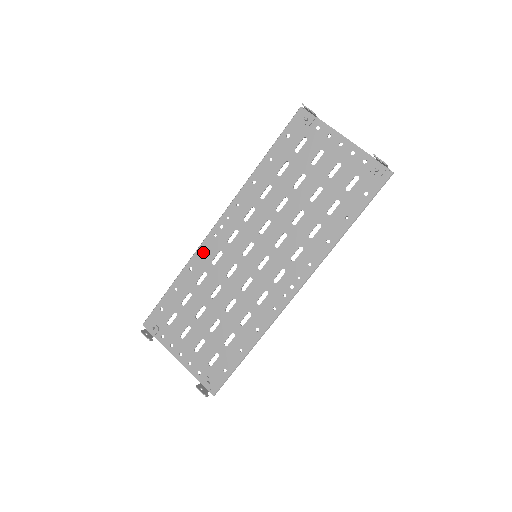
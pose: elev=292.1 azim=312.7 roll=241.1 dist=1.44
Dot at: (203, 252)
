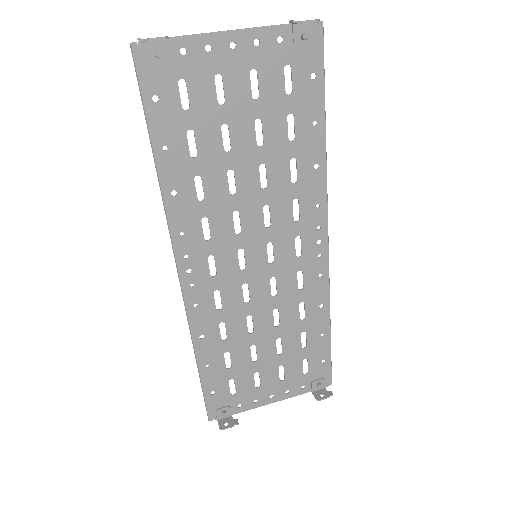
Dot at: (197, 312)
